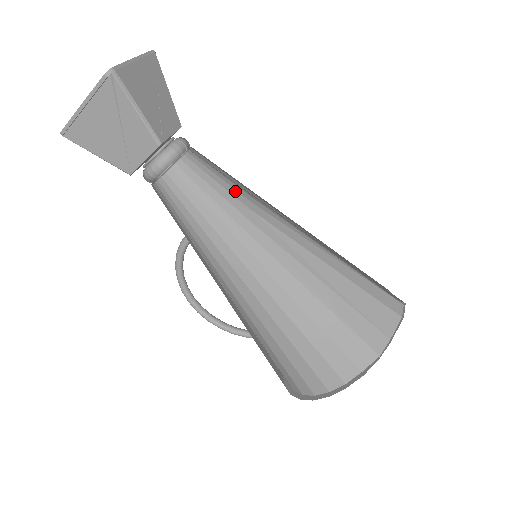
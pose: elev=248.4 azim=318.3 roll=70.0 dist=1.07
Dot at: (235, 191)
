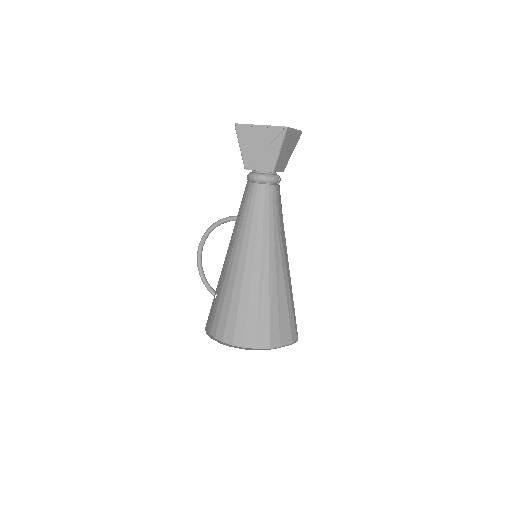
Dot at: (279, 220)
